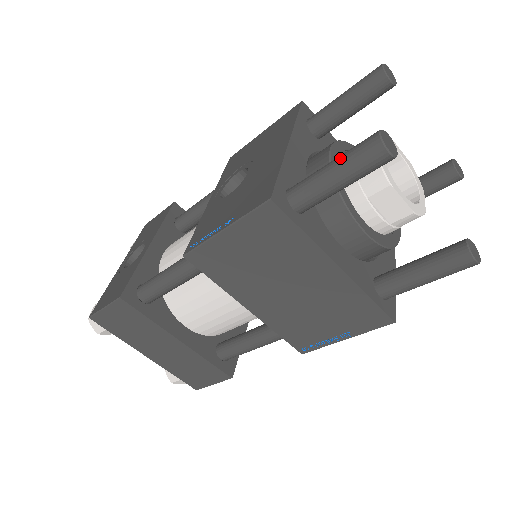
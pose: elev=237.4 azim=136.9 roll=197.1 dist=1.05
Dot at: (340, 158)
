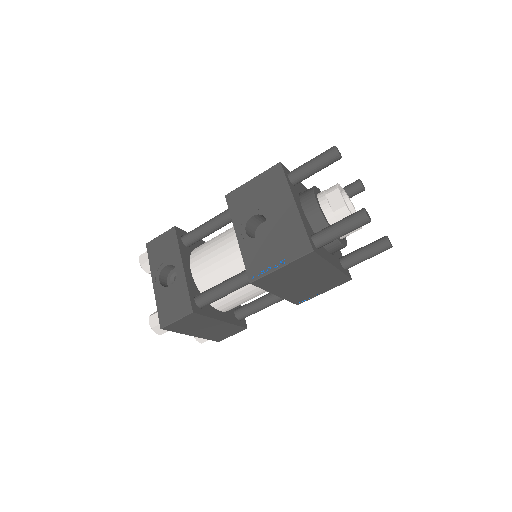
Dot at: (344, 224)
